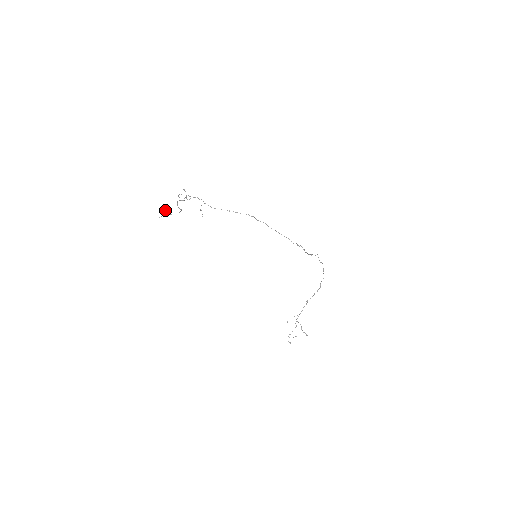
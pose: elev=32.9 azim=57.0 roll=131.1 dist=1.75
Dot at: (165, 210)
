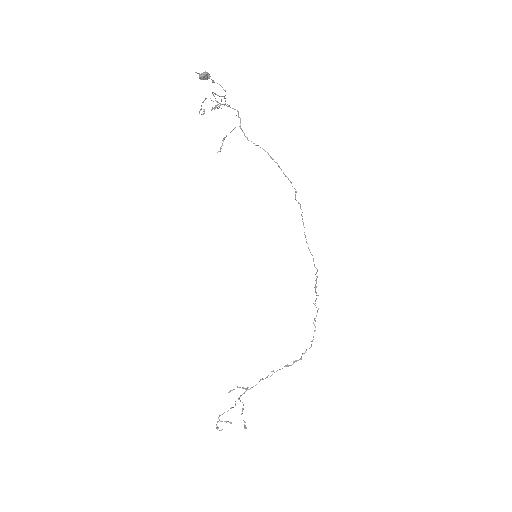
Dot at: occluded
